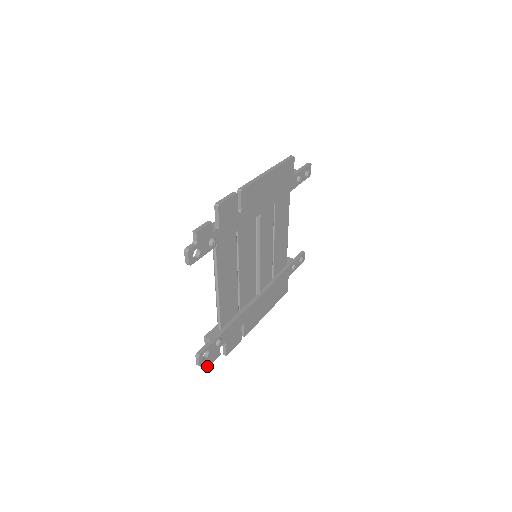
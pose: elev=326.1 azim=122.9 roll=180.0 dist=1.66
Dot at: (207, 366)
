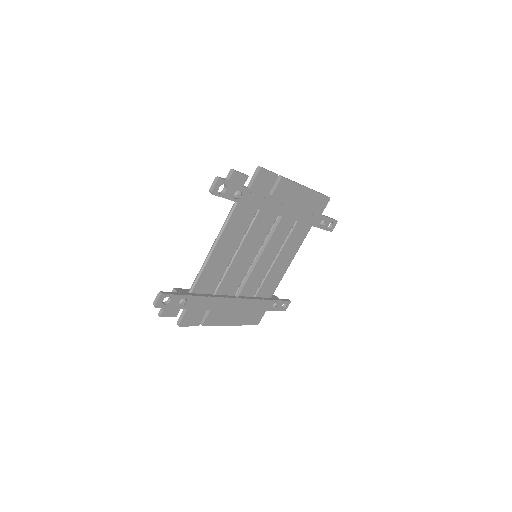
Dot at: (159, 315)
